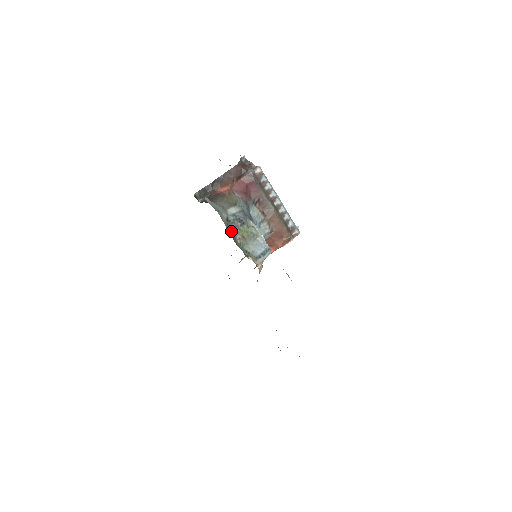
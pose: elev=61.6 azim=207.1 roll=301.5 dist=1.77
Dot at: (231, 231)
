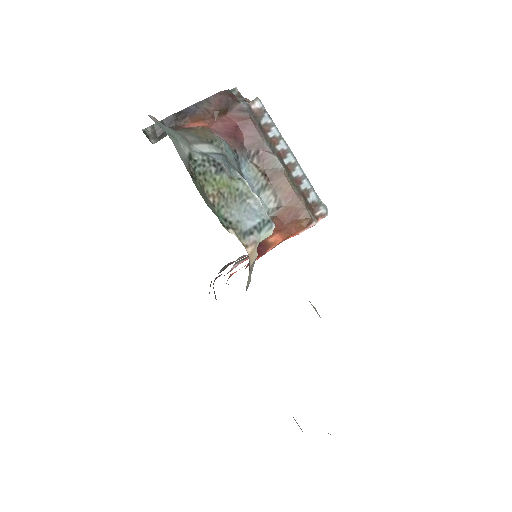
Dot at: (196, 178)
